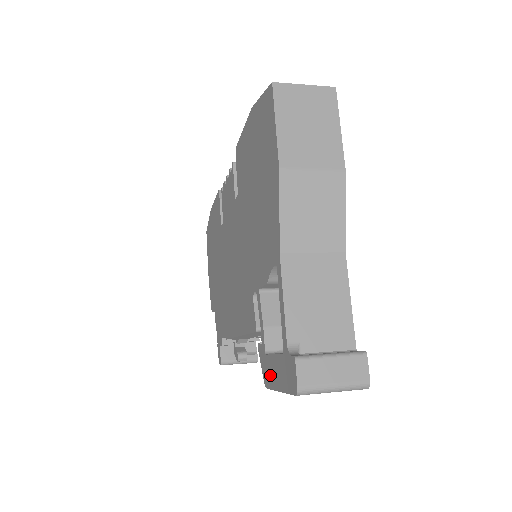
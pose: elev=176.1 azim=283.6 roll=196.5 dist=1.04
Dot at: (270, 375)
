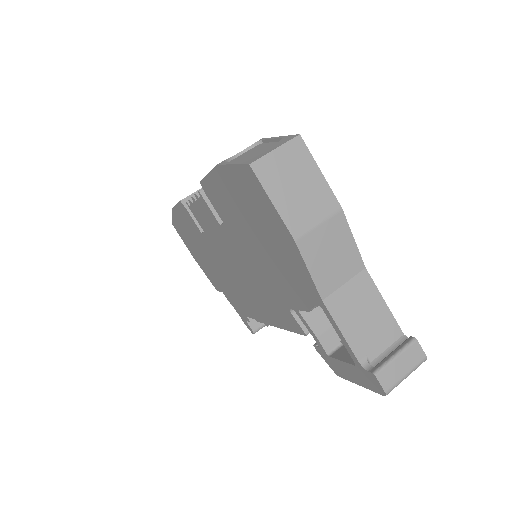
Dot at: (342, 371)
